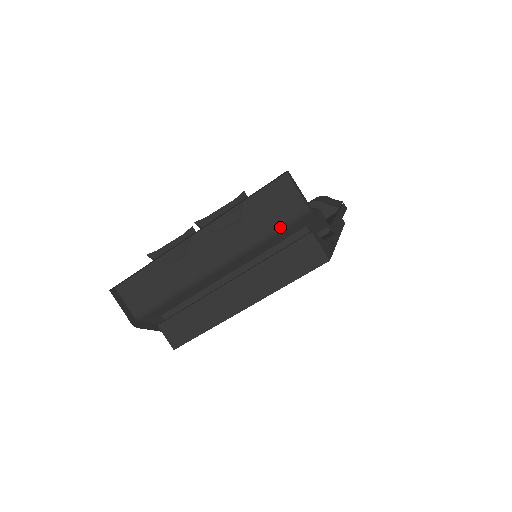
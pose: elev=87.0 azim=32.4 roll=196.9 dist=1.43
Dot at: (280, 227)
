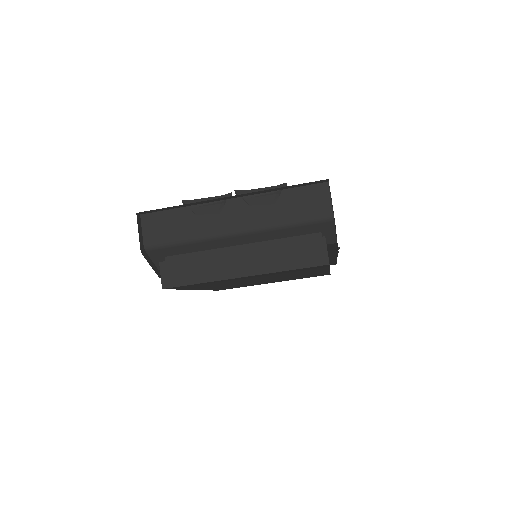
Dot at: (303, 221)
